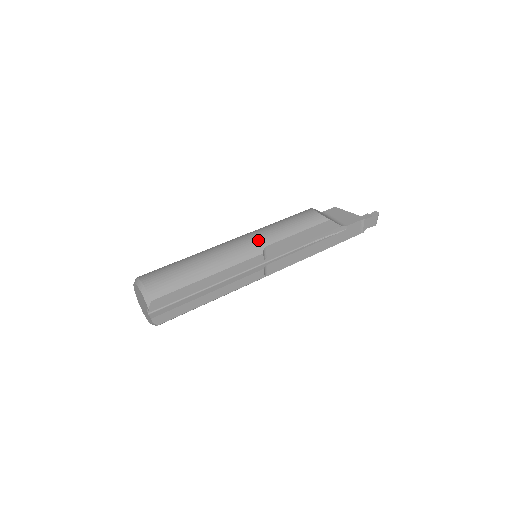
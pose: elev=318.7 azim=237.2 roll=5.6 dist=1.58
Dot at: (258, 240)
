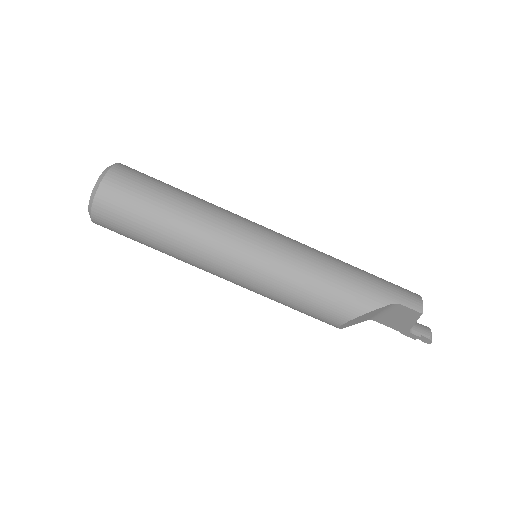
Dot at: occluded
